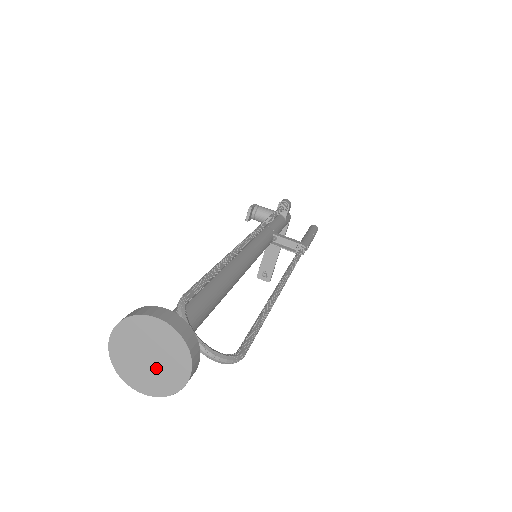
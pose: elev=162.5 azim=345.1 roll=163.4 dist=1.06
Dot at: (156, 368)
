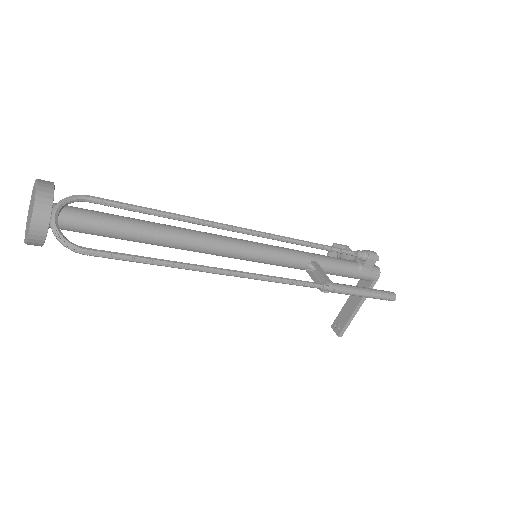
Dot at: (29, 220)
